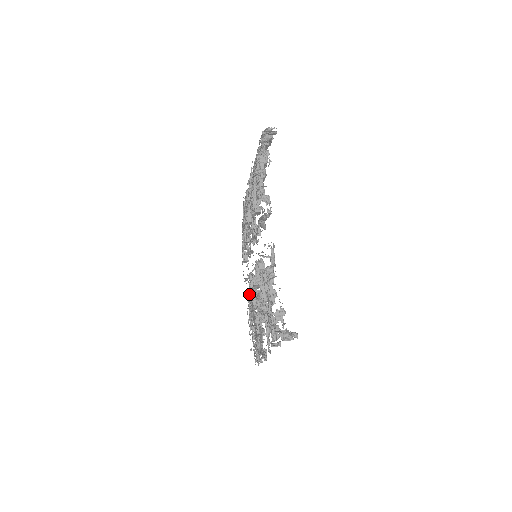
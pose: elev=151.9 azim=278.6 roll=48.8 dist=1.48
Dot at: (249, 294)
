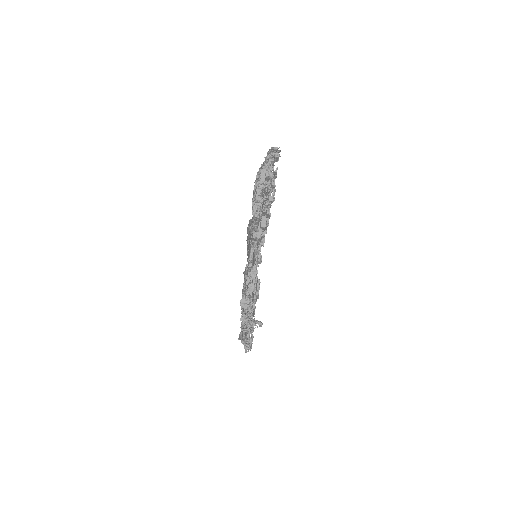
Dot at: occluded
